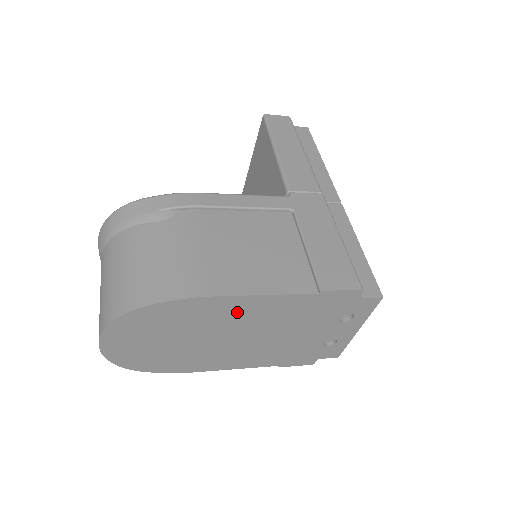
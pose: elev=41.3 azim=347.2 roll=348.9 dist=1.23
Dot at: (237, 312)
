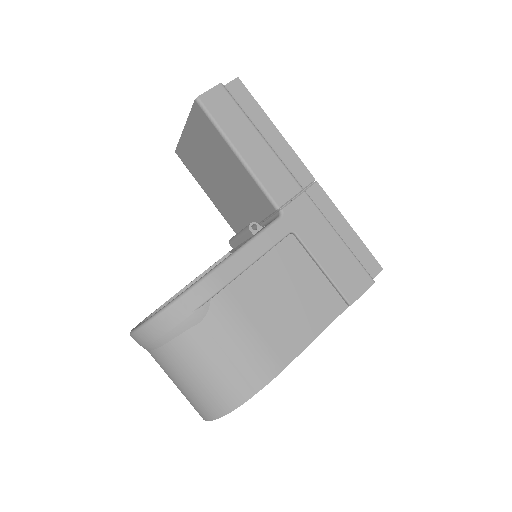
Dot at: occluded
